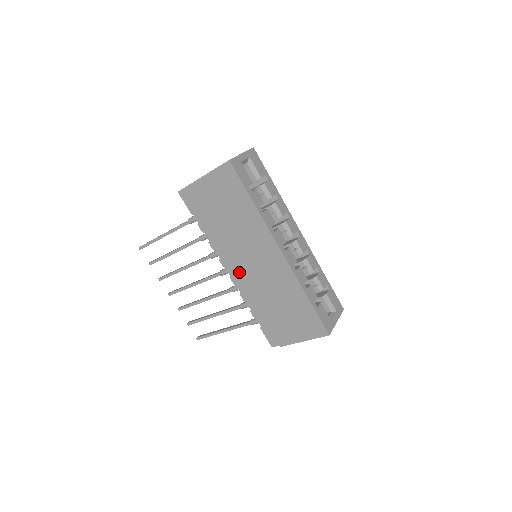
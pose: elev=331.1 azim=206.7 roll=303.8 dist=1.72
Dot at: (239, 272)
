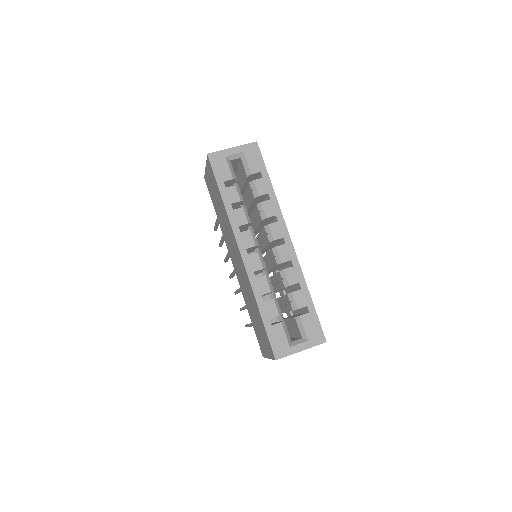
Dot at: (234, 268)
